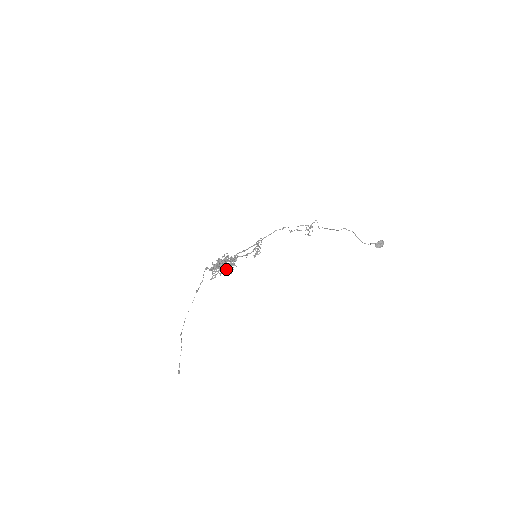
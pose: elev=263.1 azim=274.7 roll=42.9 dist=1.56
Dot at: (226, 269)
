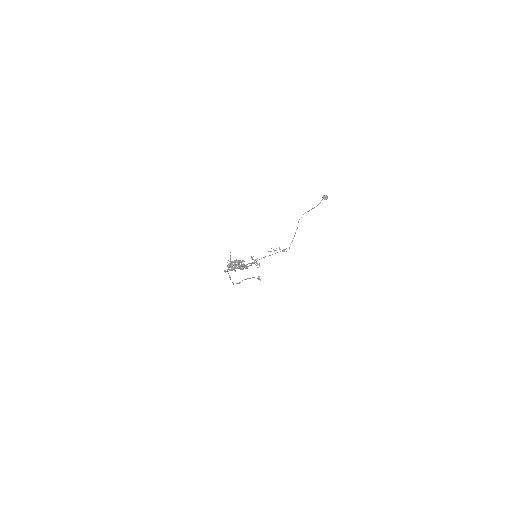
Dot at: (241, 267)
